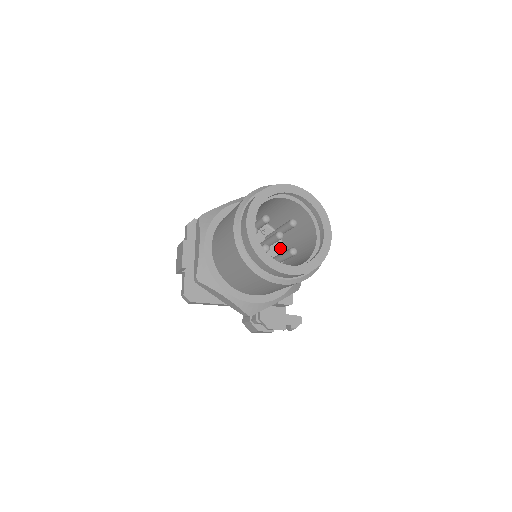
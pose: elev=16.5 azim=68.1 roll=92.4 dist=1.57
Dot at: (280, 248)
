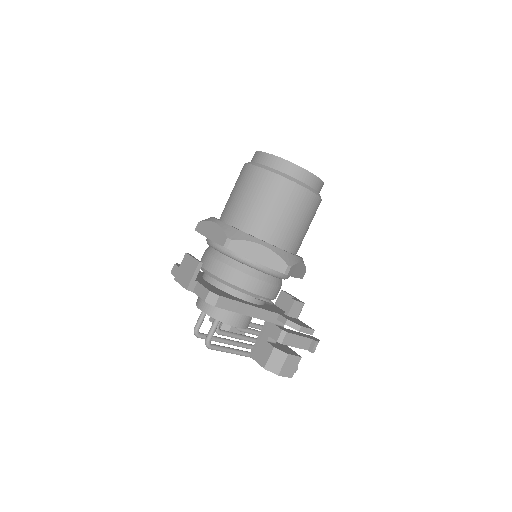
Dot at: occluded
